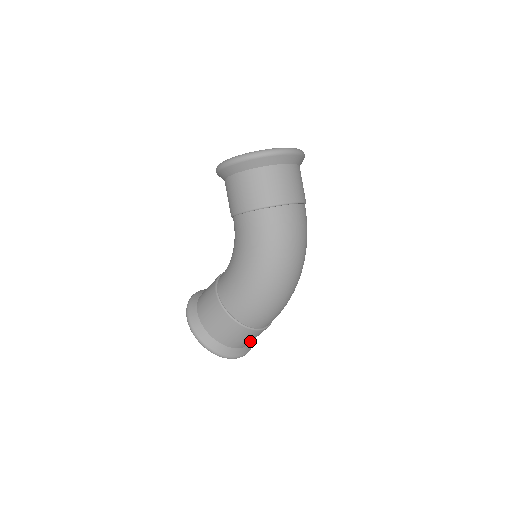
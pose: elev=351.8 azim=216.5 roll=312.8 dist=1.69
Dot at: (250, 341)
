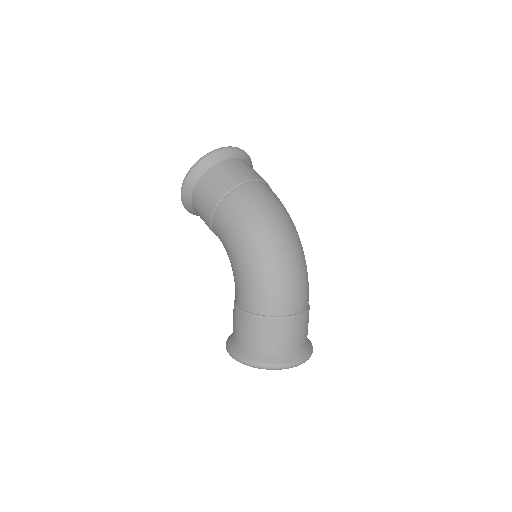
Dot at: (297, 339)
